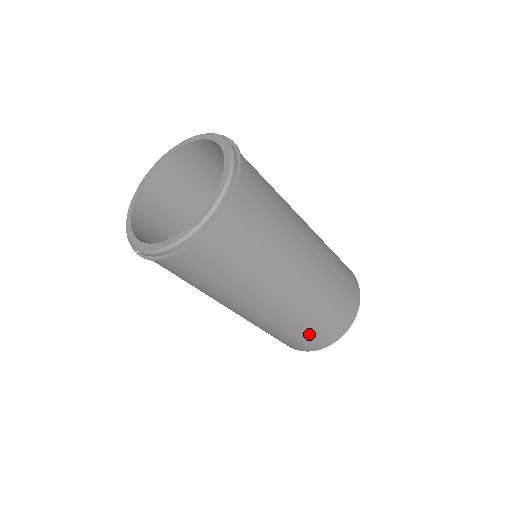
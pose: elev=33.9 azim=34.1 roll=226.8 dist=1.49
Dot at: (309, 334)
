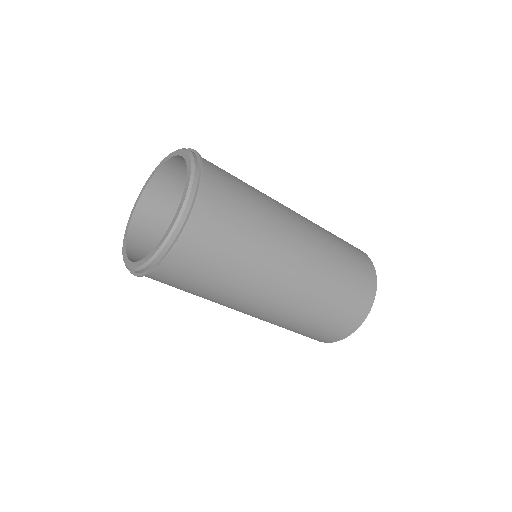
Dot at: (351, 280)
